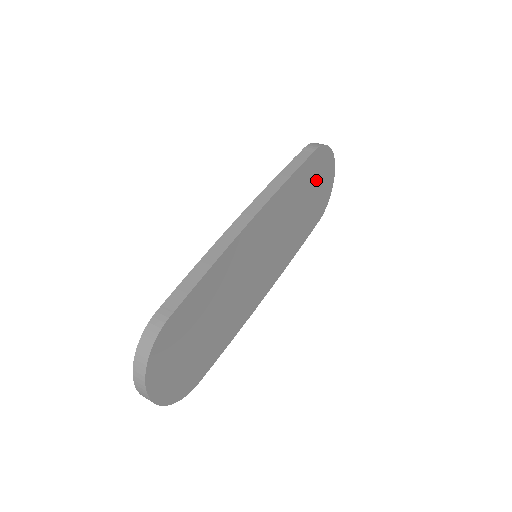
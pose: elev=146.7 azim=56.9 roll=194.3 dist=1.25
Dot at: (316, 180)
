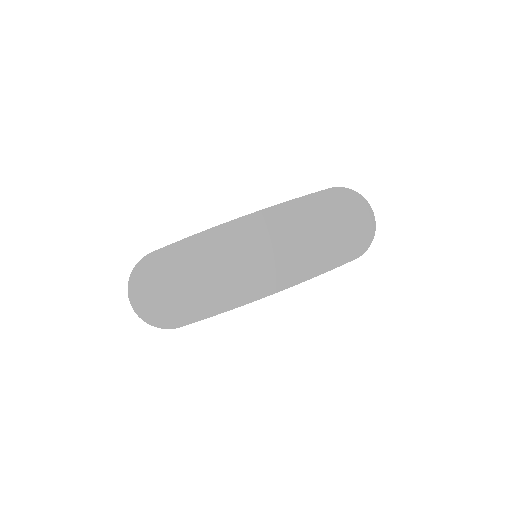
Dot at: (338, 216)
